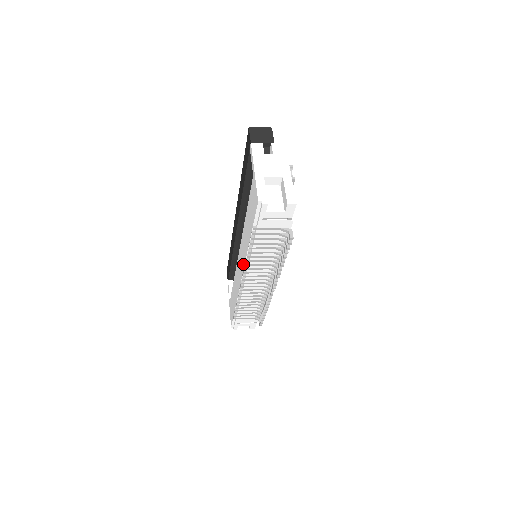
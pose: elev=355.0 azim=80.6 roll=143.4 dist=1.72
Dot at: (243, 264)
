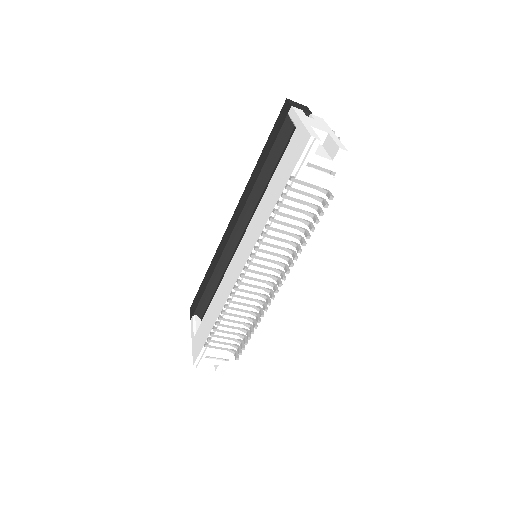
Dot at: (252, 246)
